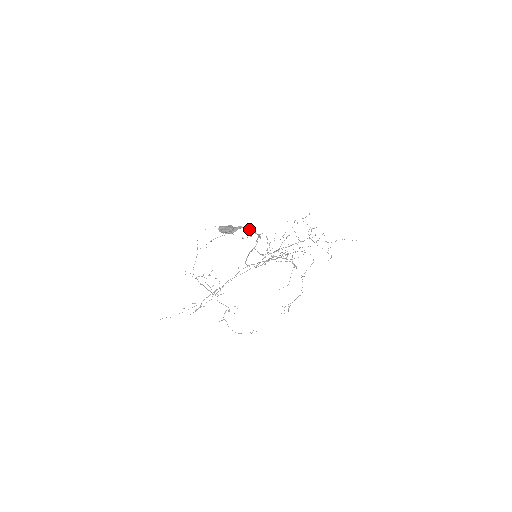
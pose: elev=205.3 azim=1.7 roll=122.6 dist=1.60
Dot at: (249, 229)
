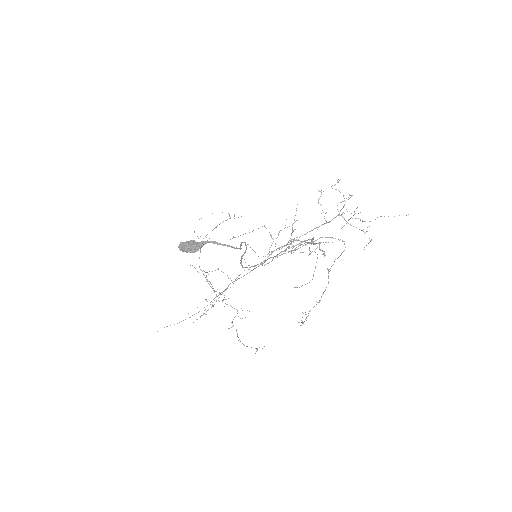
Dot at: (218, 243)
